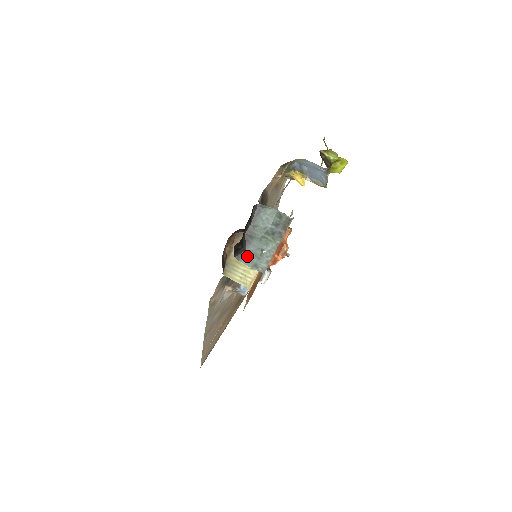
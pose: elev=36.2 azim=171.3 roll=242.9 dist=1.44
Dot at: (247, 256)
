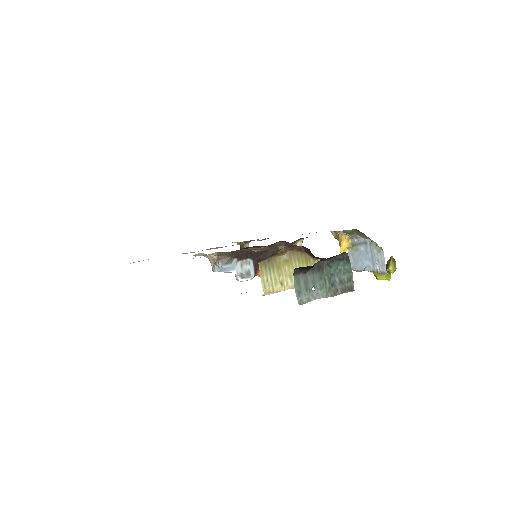
Dot at: (302, 279)
